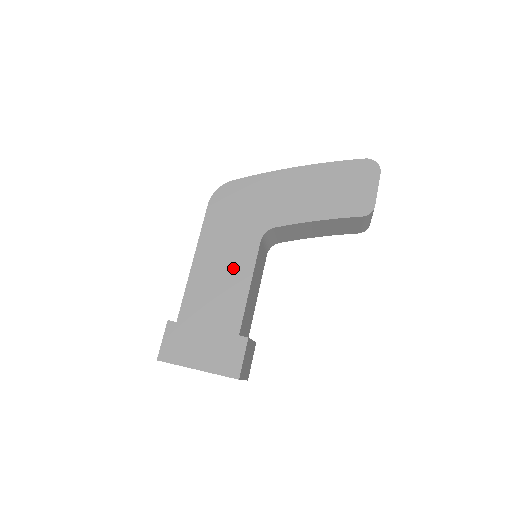
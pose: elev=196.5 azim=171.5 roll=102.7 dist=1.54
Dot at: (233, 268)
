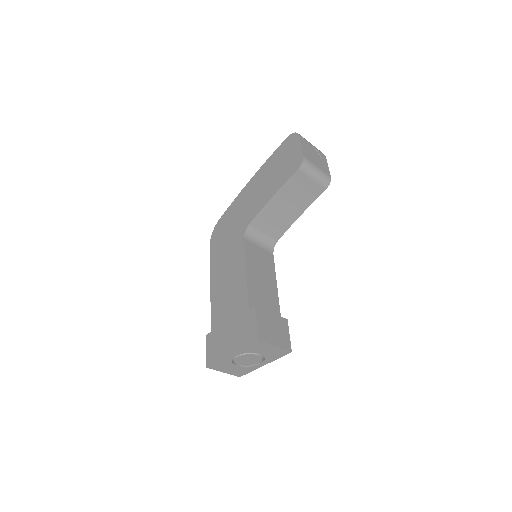
Dot at: (233, 269)
